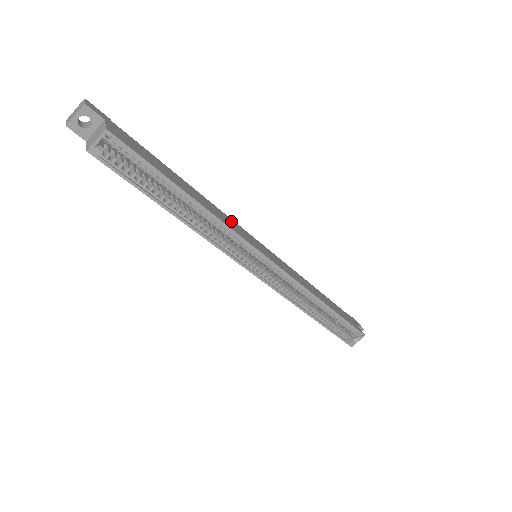
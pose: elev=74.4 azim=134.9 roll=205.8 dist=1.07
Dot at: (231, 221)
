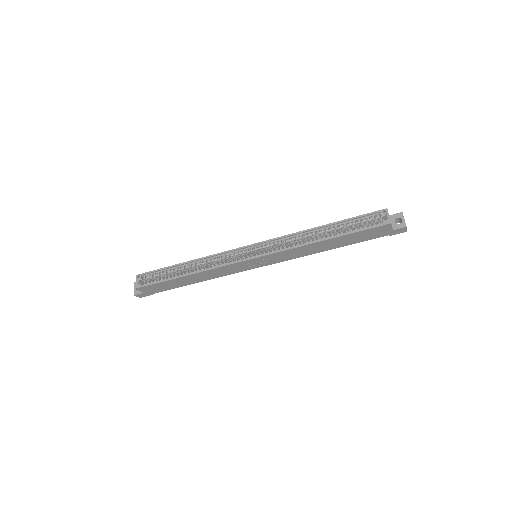
Dot at: occluded
